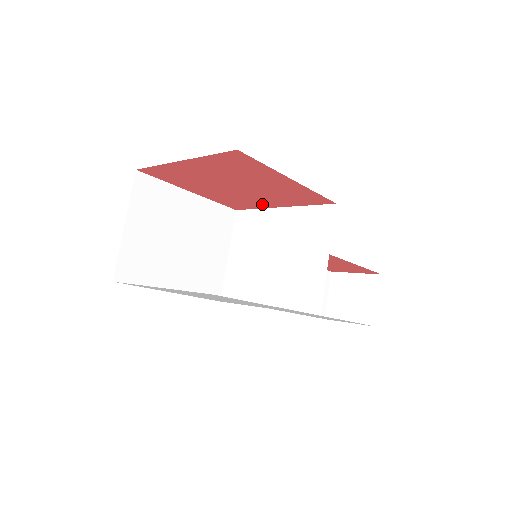
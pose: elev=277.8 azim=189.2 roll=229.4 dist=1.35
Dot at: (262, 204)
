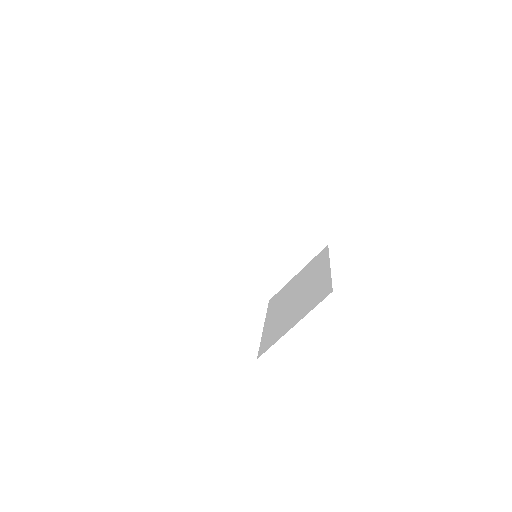
Dot at: occluded
